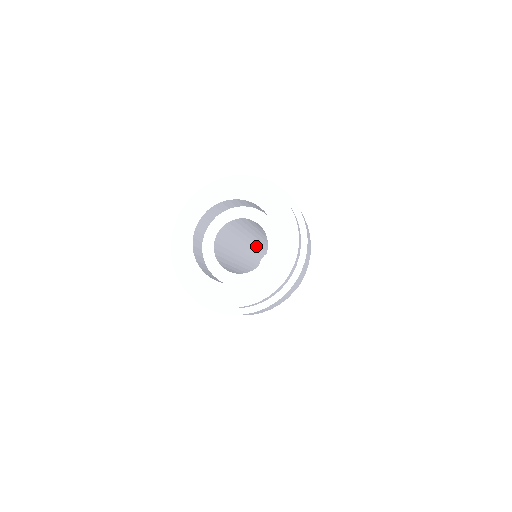
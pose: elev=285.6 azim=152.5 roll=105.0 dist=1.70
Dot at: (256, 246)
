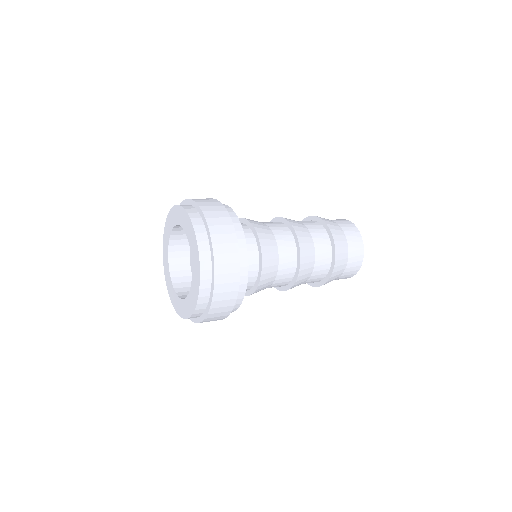
Dot at: occluded
